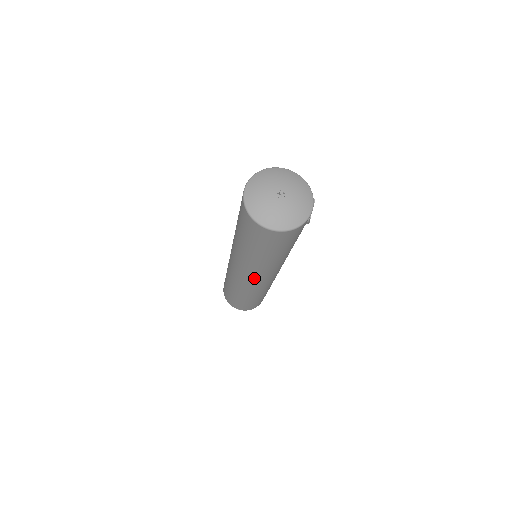
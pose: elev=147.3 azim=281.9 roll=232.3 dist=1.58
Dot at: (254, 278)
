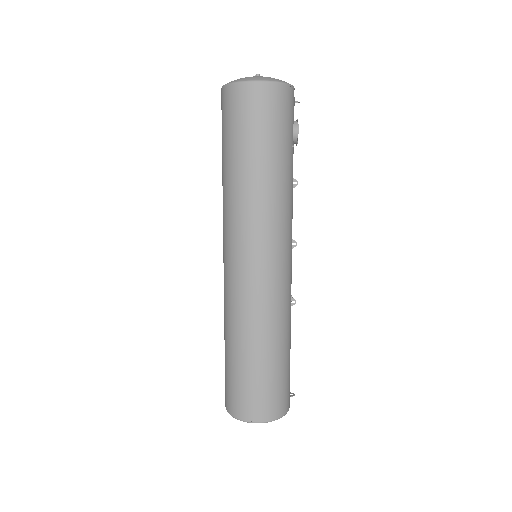
Dot at: (246, 251)
